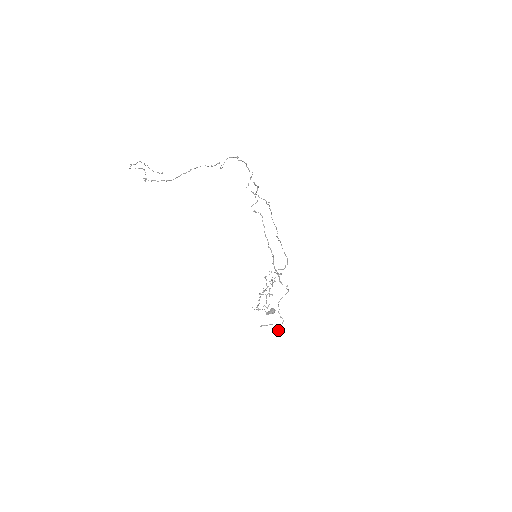
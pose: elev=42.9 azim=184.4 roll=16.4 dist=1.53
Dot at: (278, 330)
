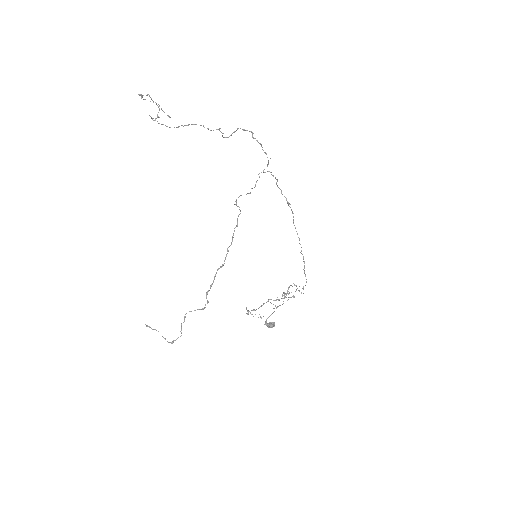
Dot at: (168, 342)
